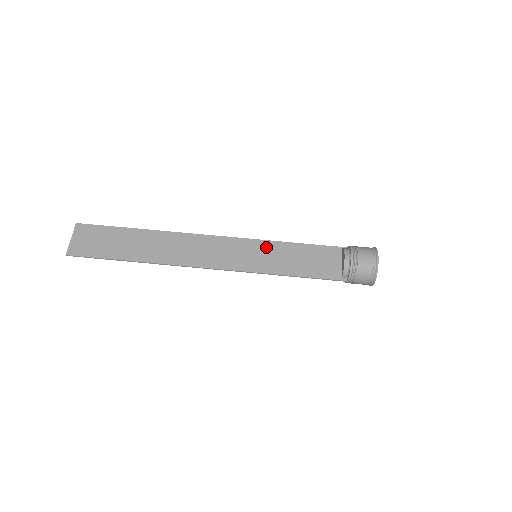
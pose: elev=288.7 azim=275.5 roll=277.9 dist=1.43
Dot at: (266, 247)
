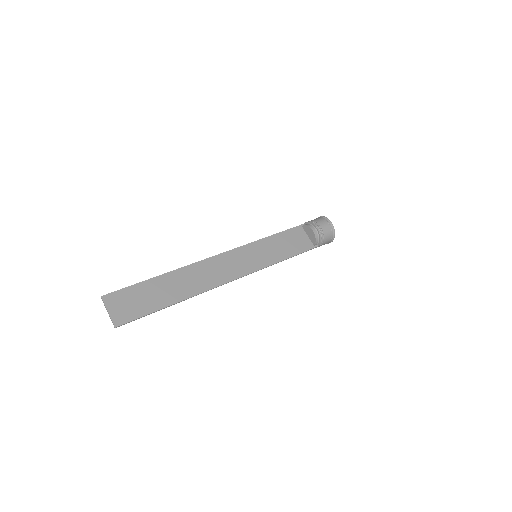
Dot at: (258, 246)
